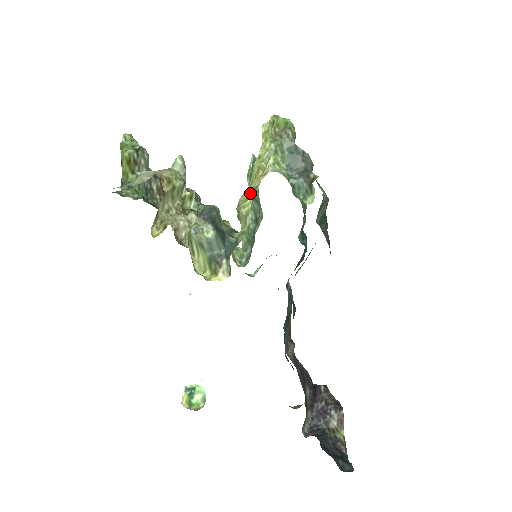
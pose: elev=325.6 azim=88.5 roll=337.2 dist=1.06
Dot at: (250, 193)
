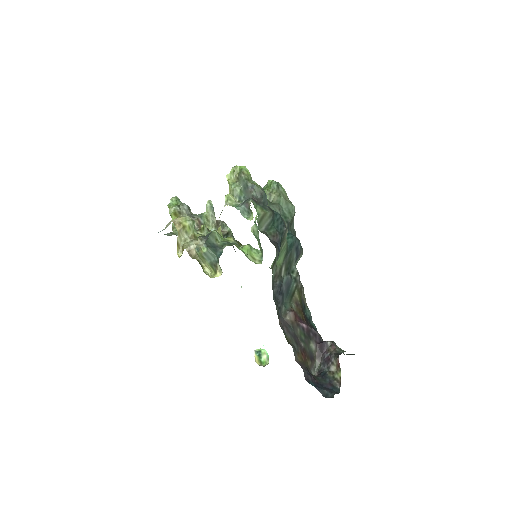
Dot at: occluded
